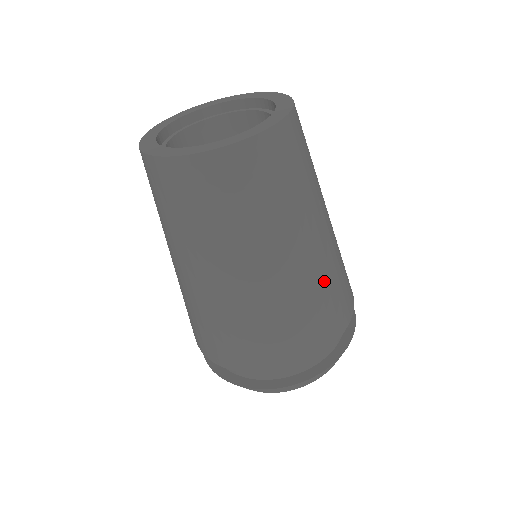
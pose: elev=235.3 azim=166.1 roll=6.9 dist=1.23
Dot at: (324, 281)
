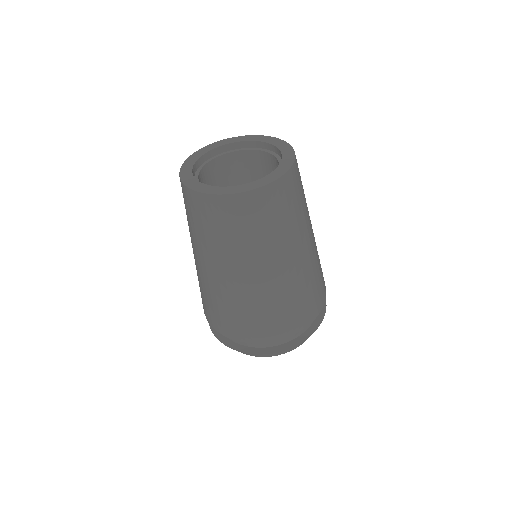
Dot at: (284, 295)
